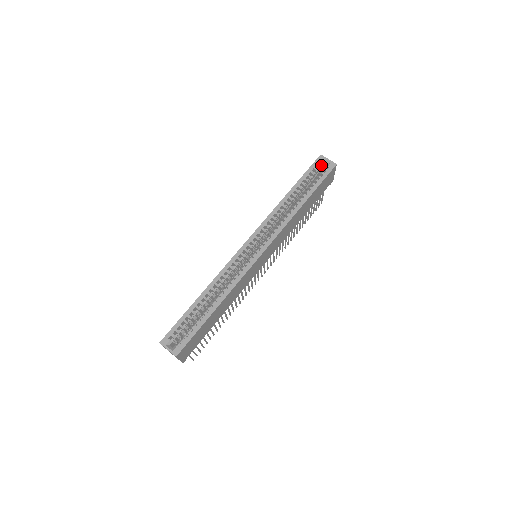
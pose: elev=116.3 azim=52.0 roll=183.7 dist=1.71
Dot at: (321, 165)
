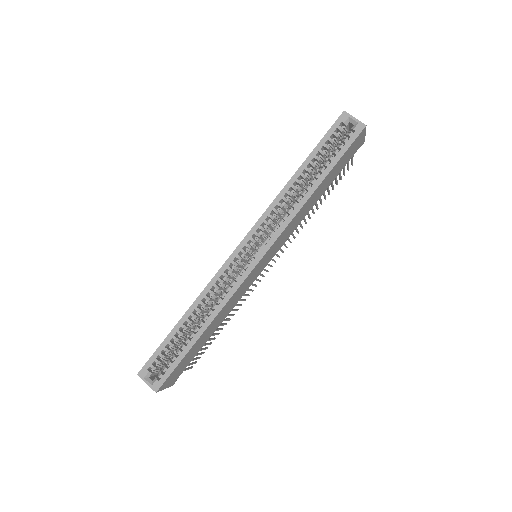
Dot at: (344, 126)
